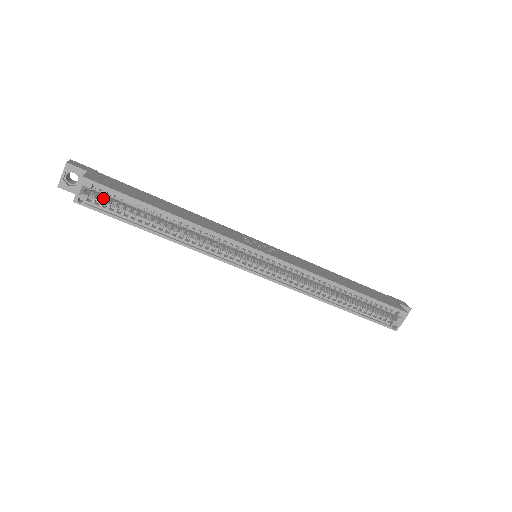
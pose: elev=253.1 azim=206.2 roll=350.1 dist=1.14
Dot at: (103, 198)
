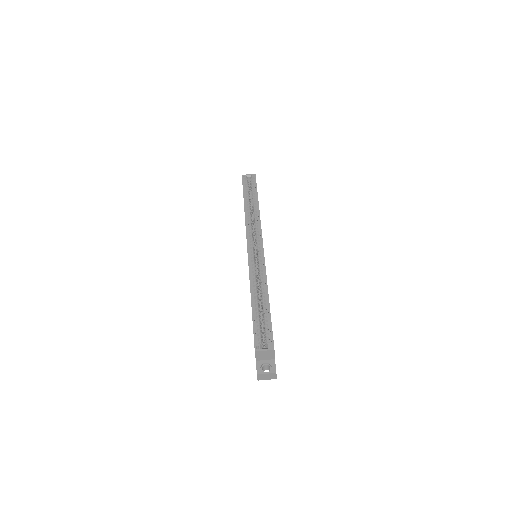
Dot at: (249, 187)
